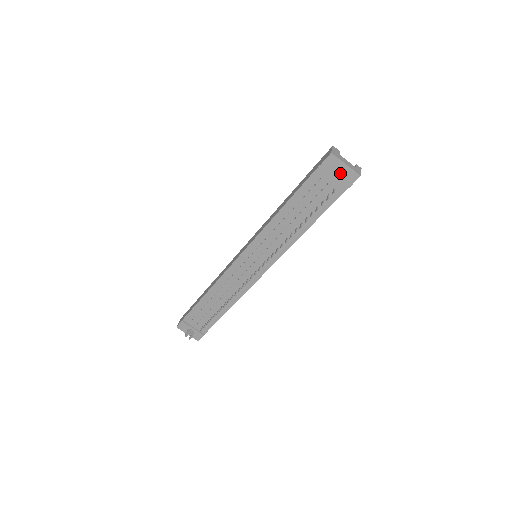
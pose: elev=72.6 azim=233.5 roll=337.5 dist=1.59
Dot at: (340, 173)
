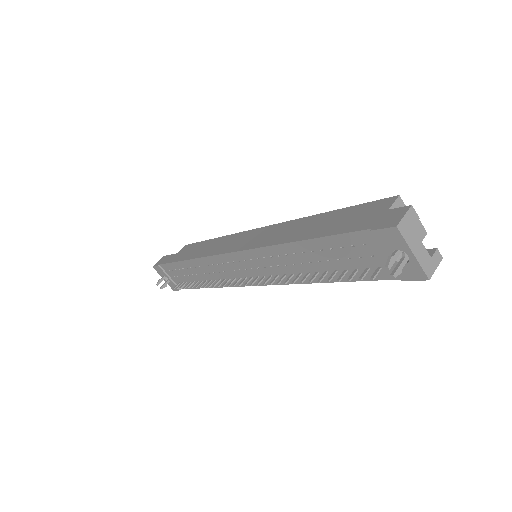
Dot at: (401, 253)
